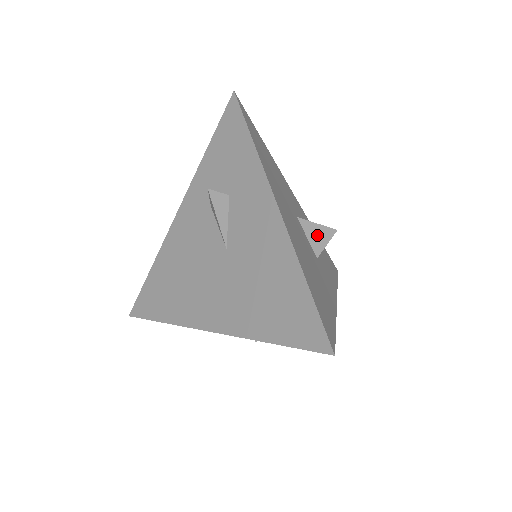
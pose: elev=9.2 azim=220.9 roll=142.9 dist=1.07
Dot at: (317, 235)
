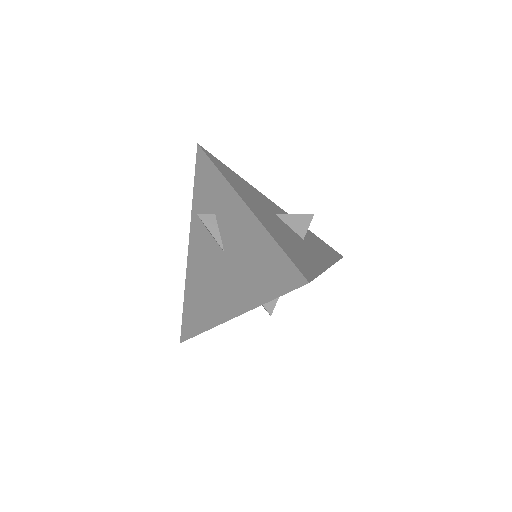
Dot at: (297, 223)
